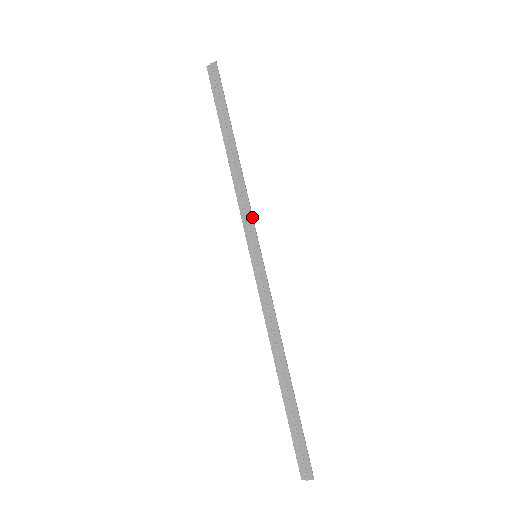
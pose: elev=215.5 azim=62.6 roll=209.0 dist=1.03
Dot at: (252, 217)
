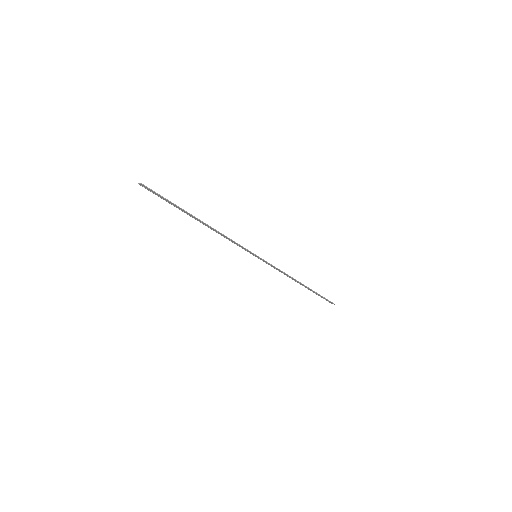
Dot at: (241, 246)
